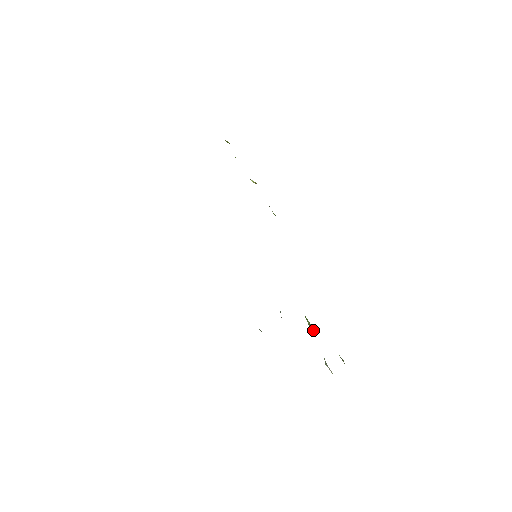
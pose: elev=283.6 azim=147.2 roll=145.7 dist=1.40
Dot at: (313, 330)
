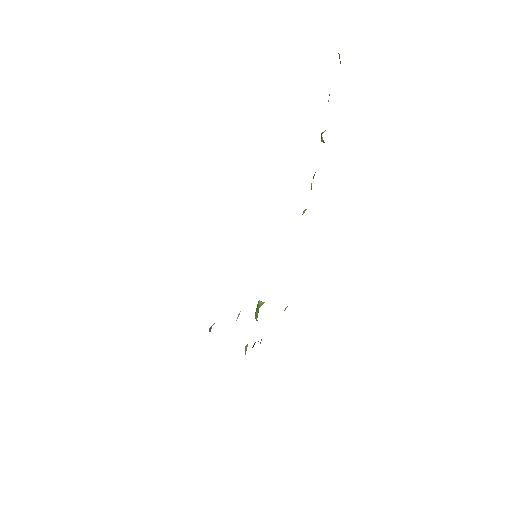
Dot at: (256, 318)
